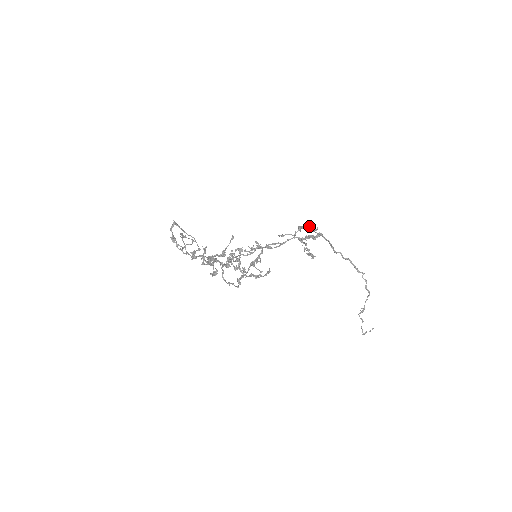
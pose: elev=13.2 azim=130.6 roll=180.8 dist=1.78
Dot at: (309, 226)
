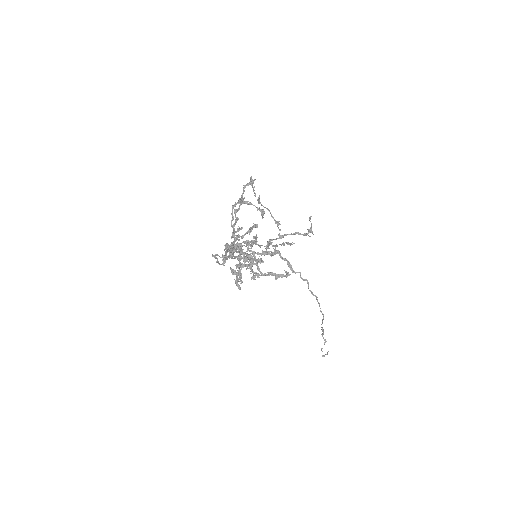
Dot at: occluded
